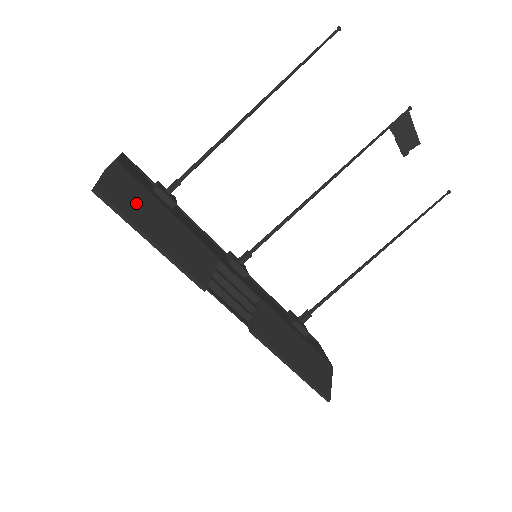
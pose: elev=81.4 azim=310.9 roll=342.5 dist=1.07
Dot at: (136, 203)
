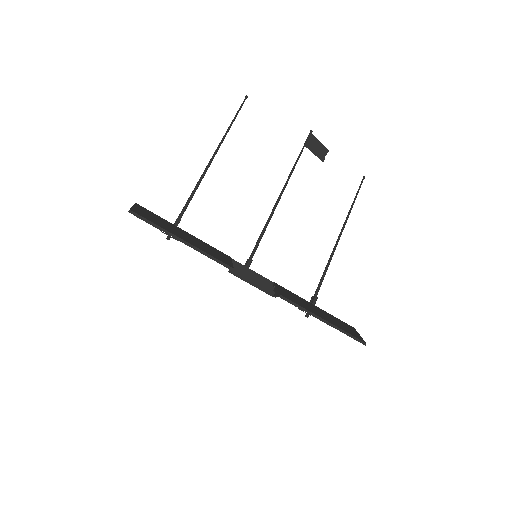
Dot at: (159, 222)
